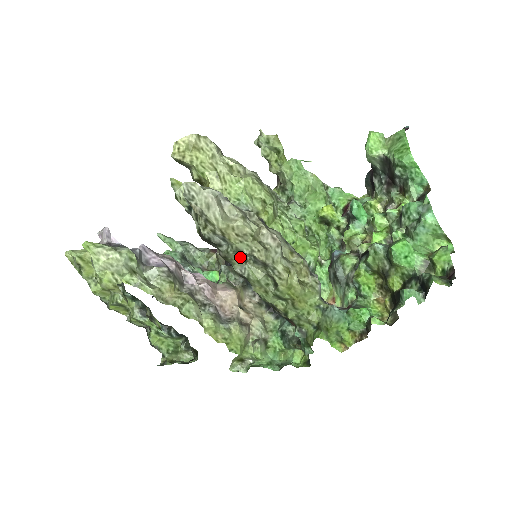
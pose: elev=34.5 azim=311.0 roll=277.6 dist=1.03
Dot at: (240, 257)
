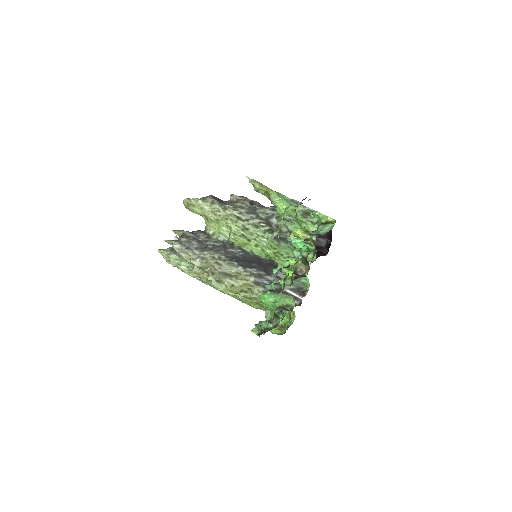
Dot at: occluded
